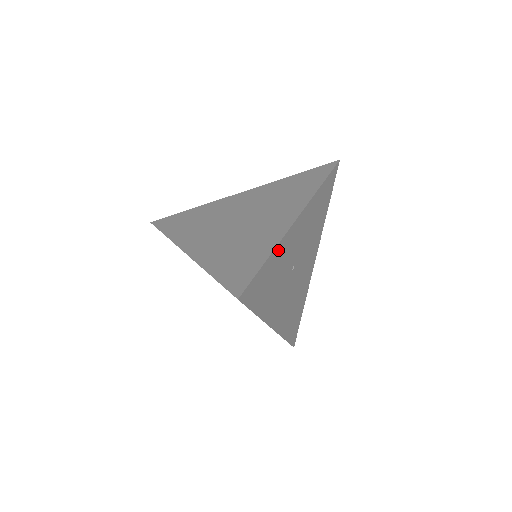
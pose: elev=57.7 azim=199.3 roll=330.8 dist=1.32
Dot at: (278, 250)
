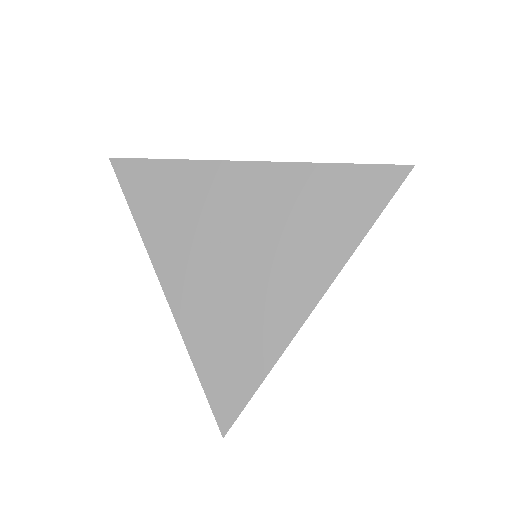
Dot at: (279, 353)
